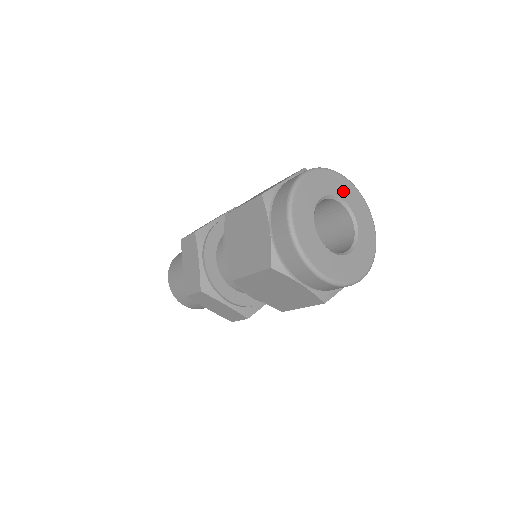
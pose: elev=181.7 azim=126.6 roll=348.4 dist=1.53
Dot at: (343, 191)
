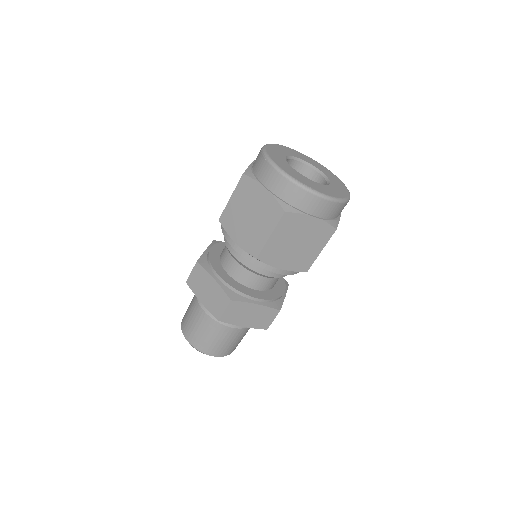
Dot at: (295, 154)
